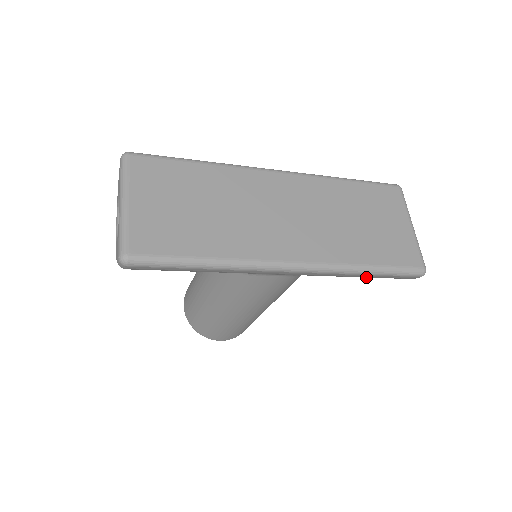
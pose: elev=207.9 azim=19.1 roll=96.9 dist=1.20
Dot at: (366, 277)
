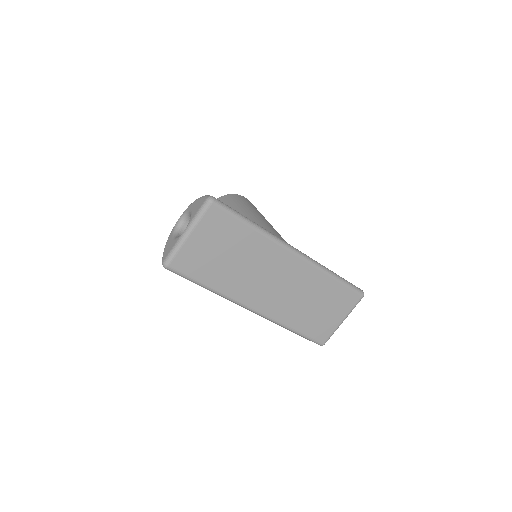
Dot at: occluded
